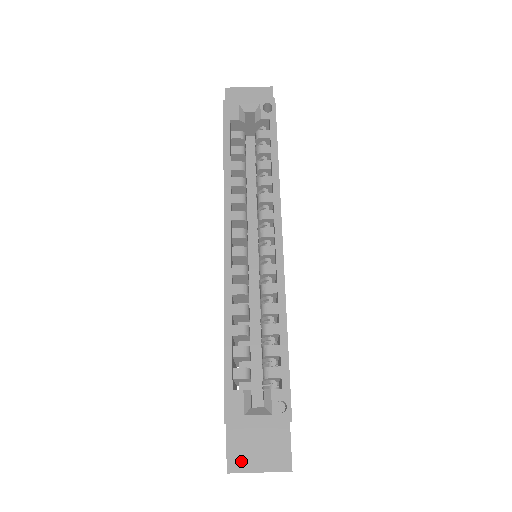
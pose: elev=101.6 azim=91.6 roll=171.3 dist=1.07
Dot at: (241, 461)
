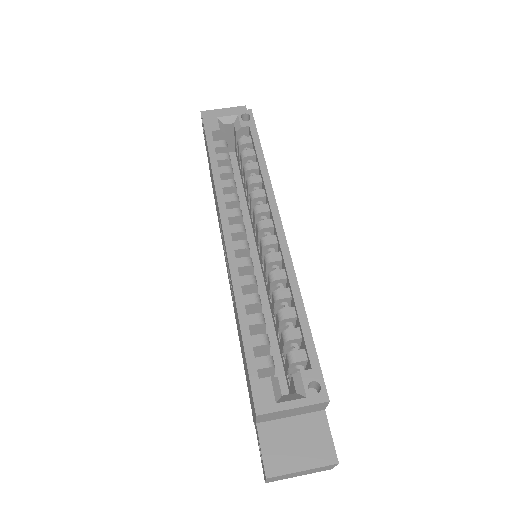
Dot at: (280, 462)
